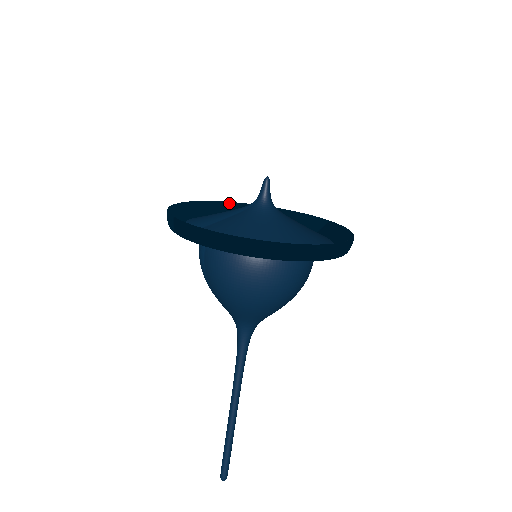
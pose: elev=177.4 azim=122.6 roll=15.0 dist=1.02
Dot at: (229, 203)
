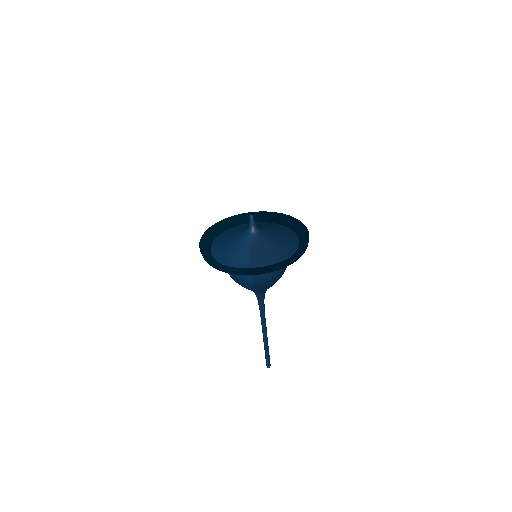
Dot at: (204, 235)
